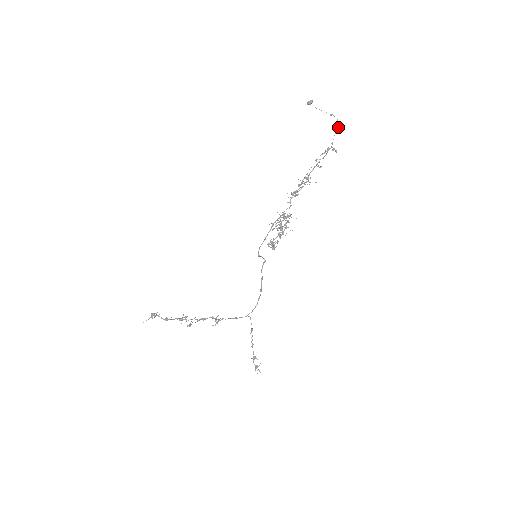
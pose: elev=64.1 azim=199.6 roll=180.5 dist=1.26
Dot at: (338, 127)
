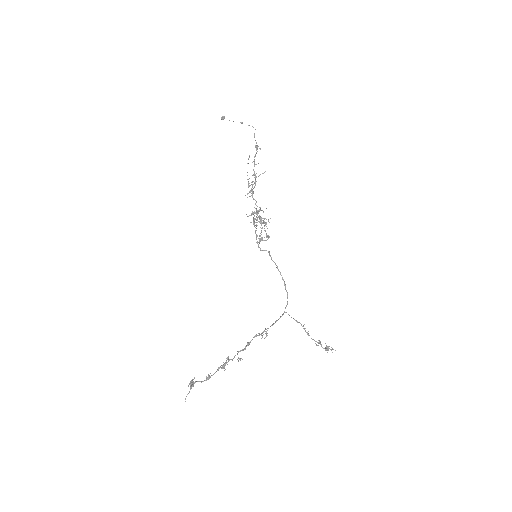
Dot at: occluded
